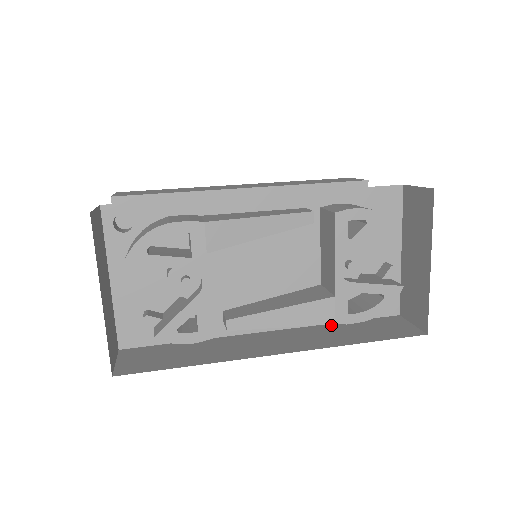
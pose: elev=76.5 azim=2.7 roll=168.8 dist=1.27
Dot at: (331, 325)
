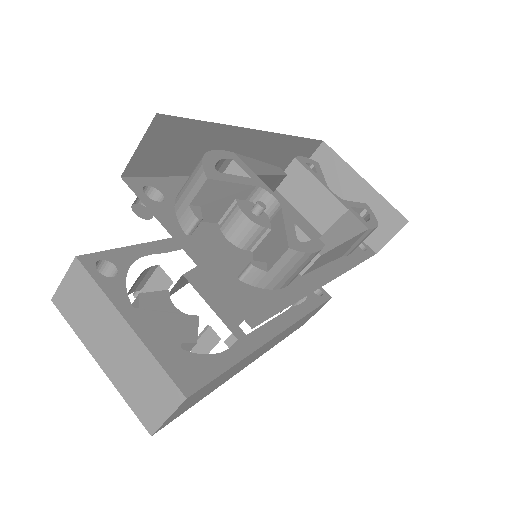
Dot at: occluded
